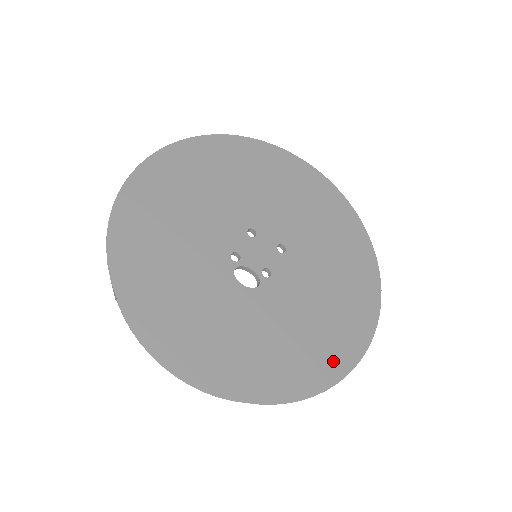
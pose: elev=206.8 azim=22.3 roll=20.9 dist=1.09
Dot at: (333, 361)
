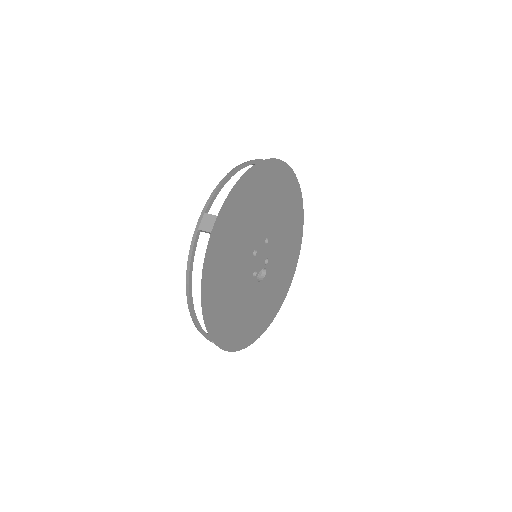
Dot at: (295, 258)
